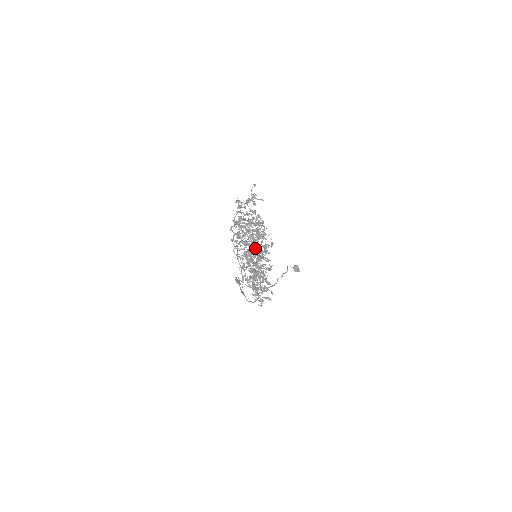
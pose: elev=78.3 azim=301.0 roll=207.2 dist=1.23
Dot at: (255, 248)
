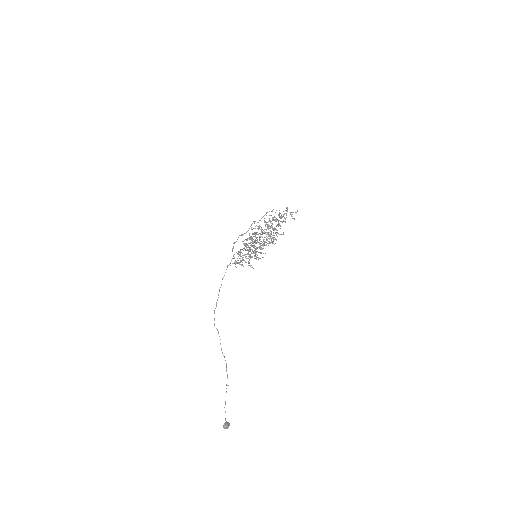
Dot at: occluded
